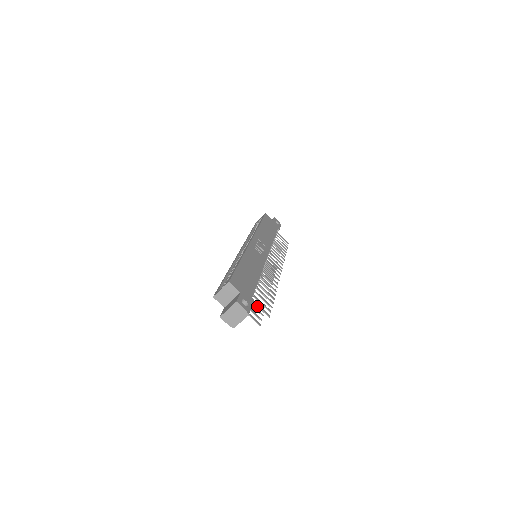
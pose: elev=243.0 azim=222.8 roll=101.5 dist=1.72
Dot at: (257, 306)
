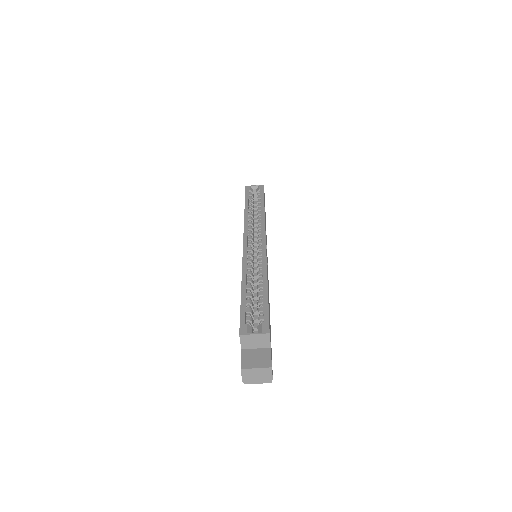
Dot at: occluded
